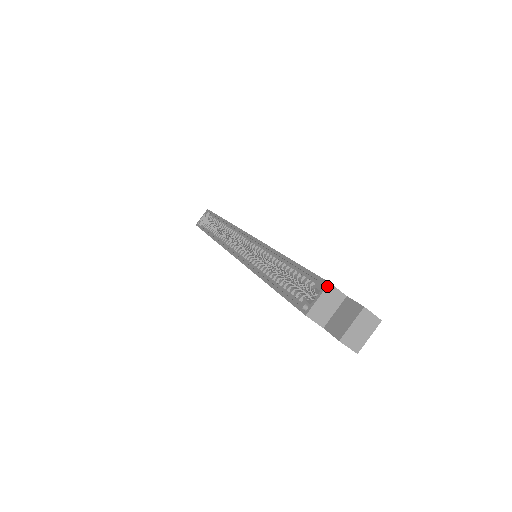
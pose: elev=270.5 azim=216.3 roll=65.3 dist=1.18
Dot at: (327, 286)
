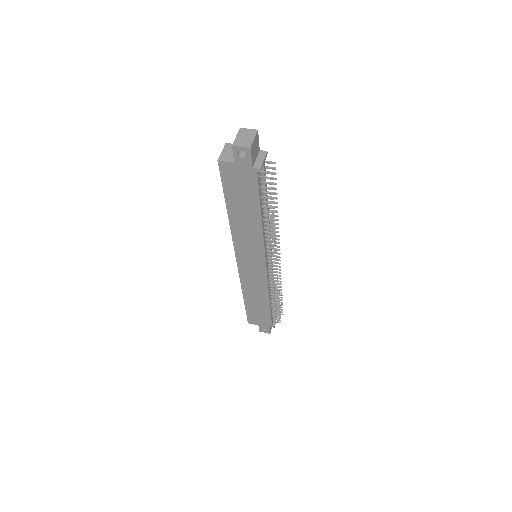
Dot at: (225, 145)
